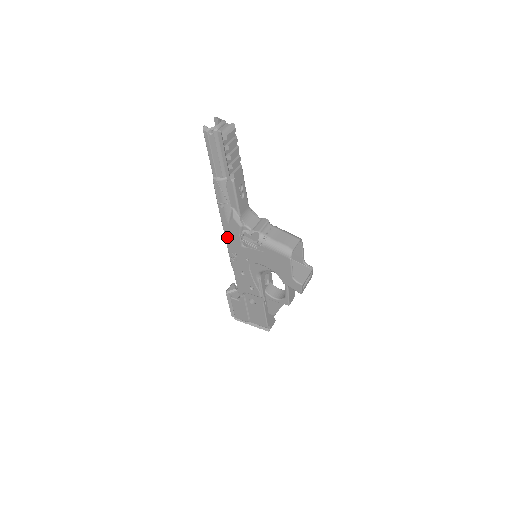
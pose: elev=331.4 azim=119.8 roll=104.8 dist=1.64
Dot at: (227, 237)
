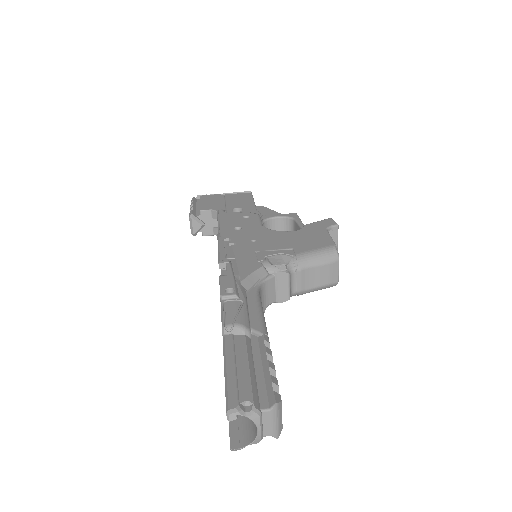
Dot at: occluded
